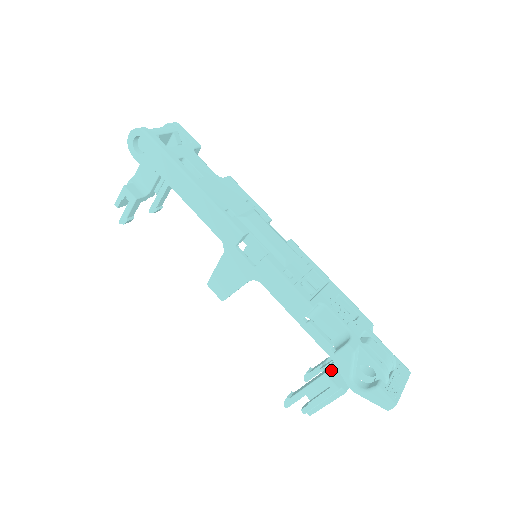
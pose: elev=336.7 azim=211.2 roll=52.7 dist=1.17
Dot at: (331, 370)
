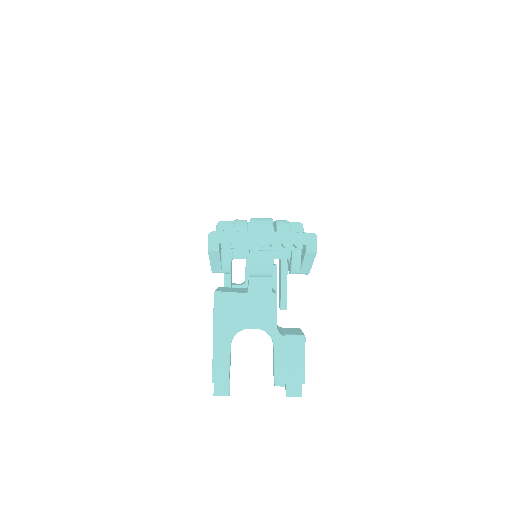
Dot at: (233, 288)
